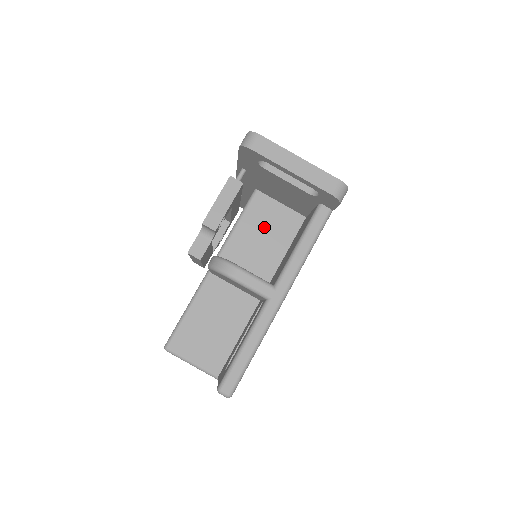
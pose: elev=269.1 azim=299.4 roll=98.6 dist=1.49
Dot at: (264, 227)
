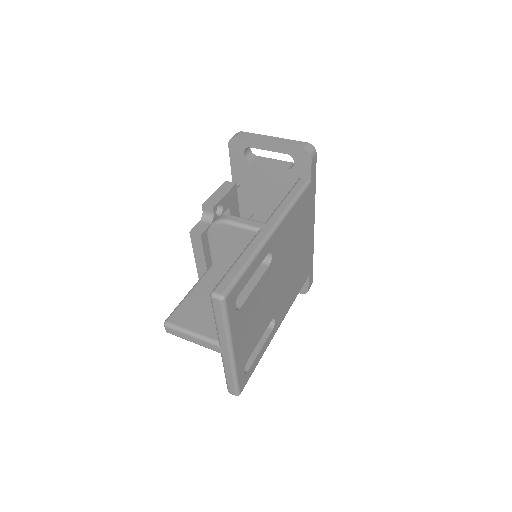
Dot at: occluded
